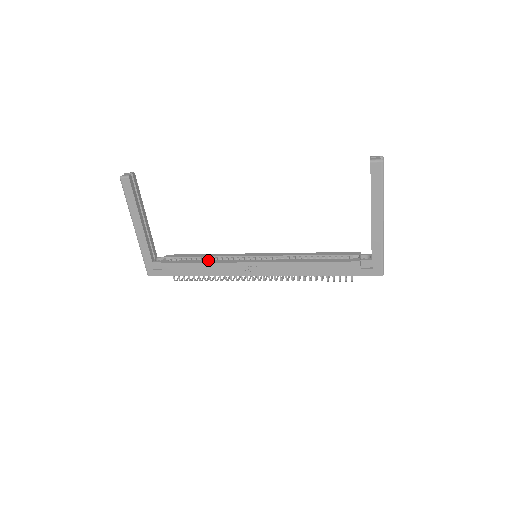
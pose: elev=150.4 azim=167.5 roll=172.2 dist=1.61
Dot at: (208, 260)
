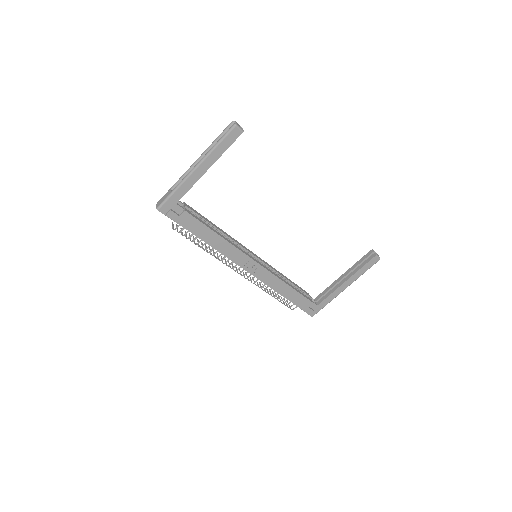
Dot at: occluded
